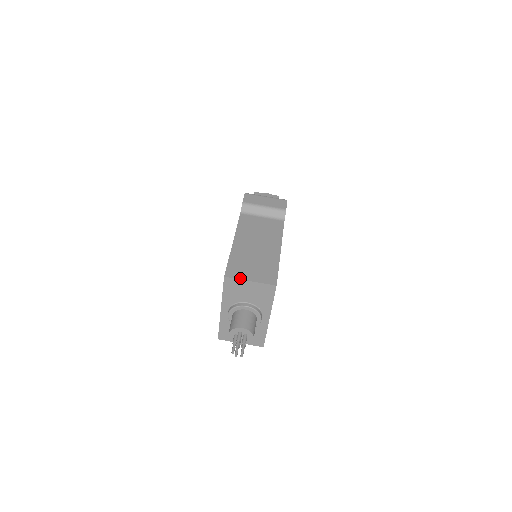
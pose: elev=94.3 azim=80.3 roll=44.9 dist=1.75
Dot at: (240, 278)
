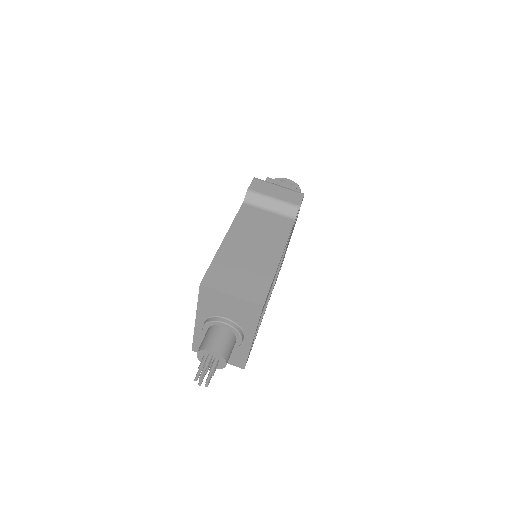
Dot at: (219, 289)
